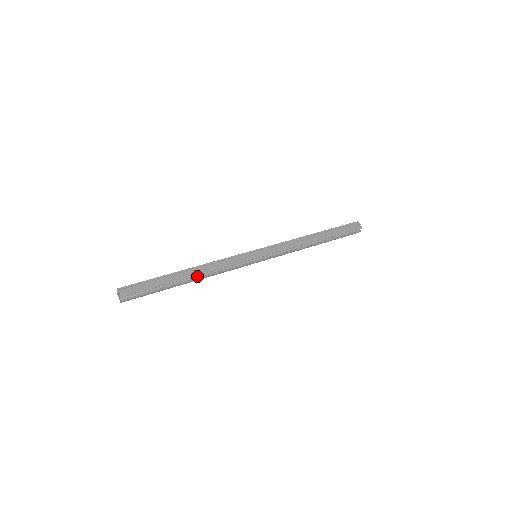
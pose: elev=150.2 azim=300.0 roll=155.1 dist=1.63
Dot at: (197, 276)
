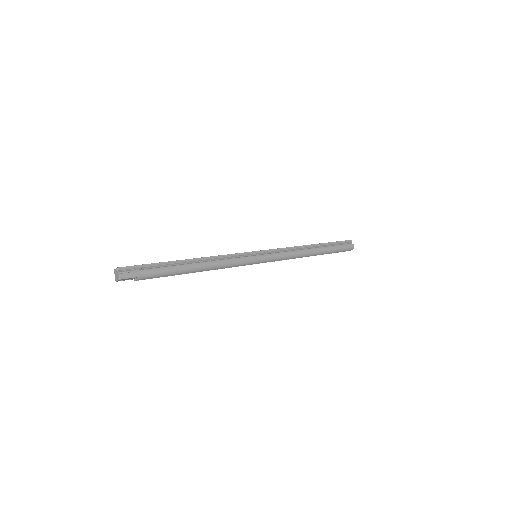
Dot at: (198, 261)
